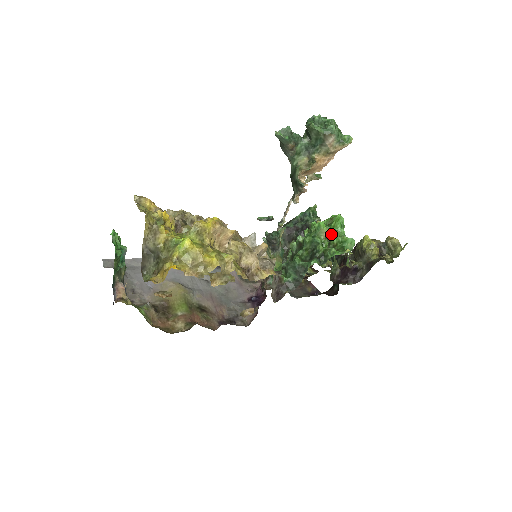
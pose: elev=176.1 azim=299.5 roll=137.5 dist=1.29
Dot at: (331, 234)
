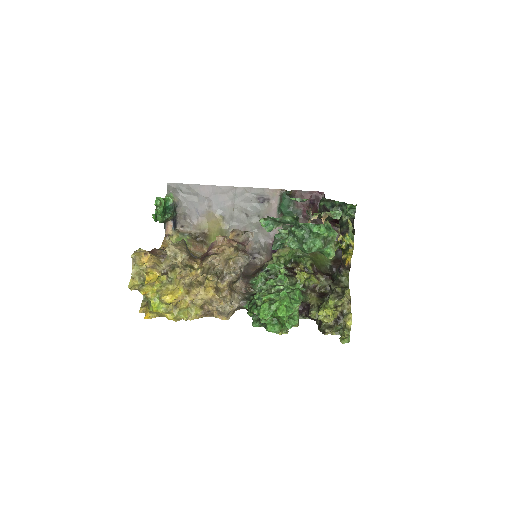
Dot at: (275, 317)
